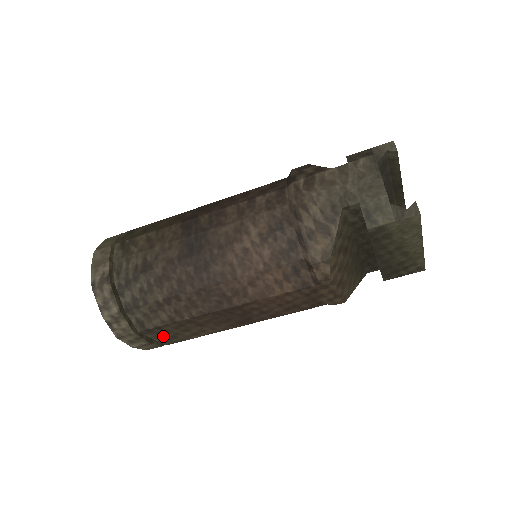
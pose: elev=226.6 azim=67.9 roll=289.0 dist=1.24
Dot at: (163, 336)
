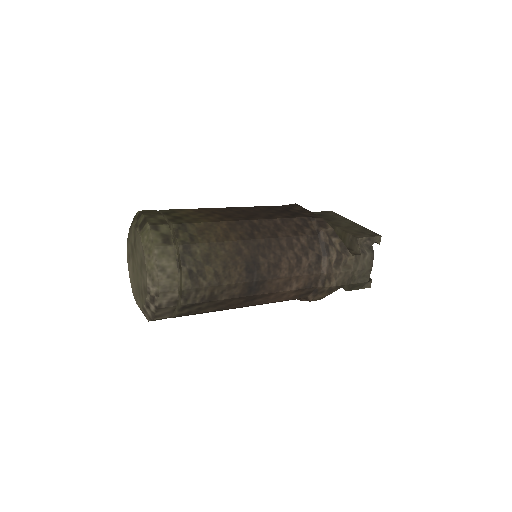
Dot at: occluded
